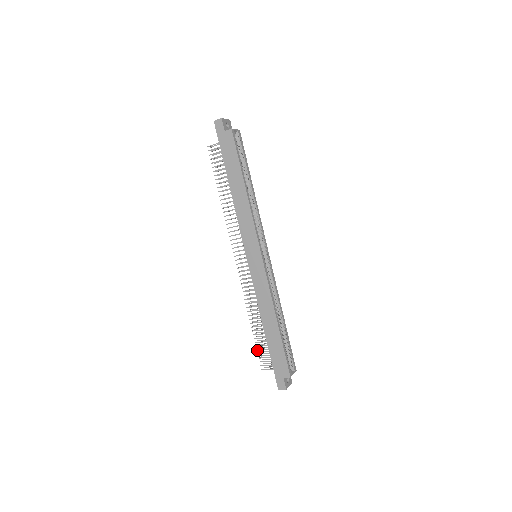
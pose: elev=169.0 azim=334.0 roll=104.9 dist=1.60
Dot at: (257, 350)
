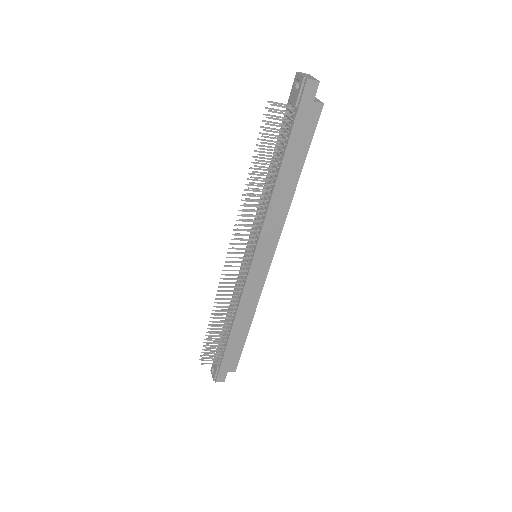
Dot at: (206, 347)
